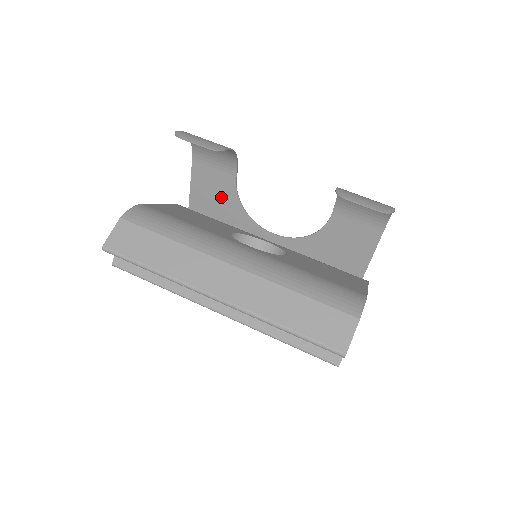
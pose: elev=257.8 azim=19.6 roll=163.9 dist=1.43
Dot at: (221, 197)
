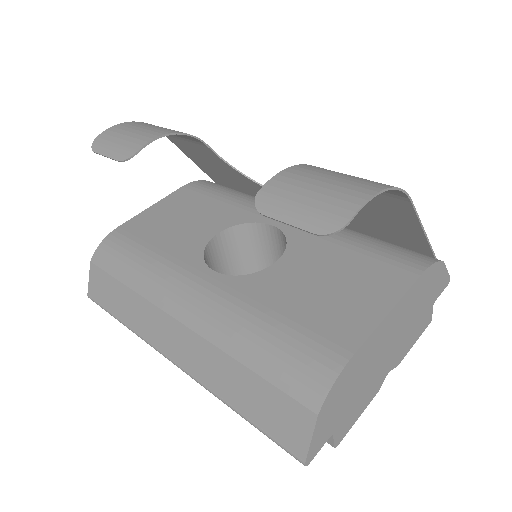
Dot at: (219, 167)
